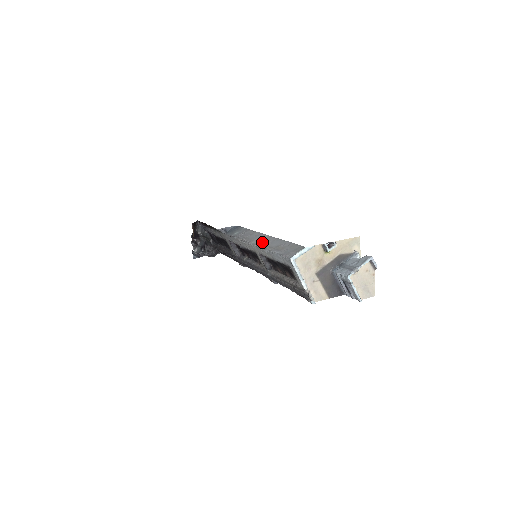
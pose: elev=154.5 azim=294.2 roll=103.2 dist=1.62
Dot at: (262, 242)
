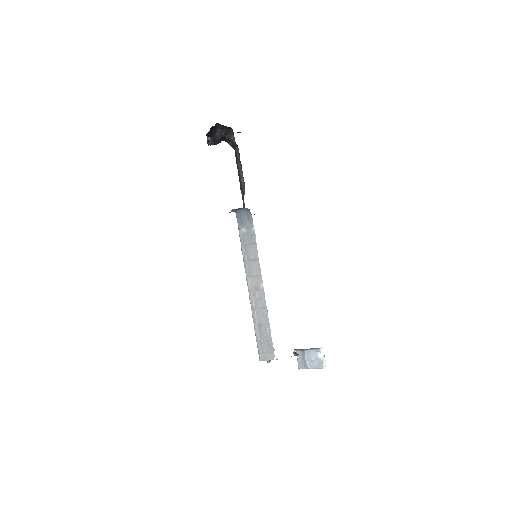
Dot at: (254, 296)
